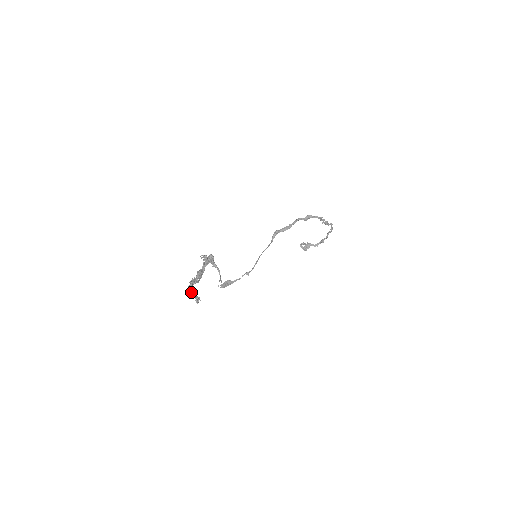
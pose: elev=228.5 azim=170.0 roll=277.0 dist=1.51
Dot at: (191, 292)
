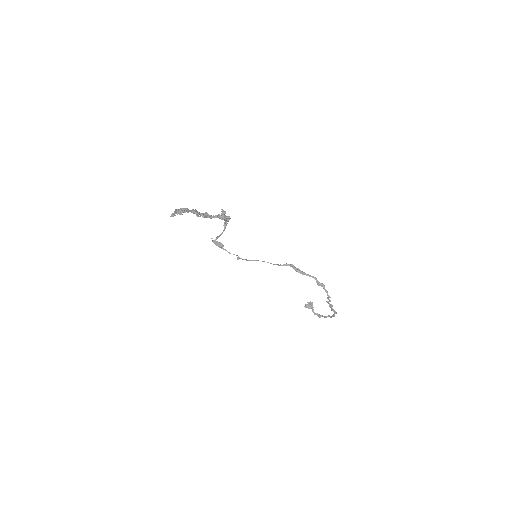
Dot at: (179, 210)
